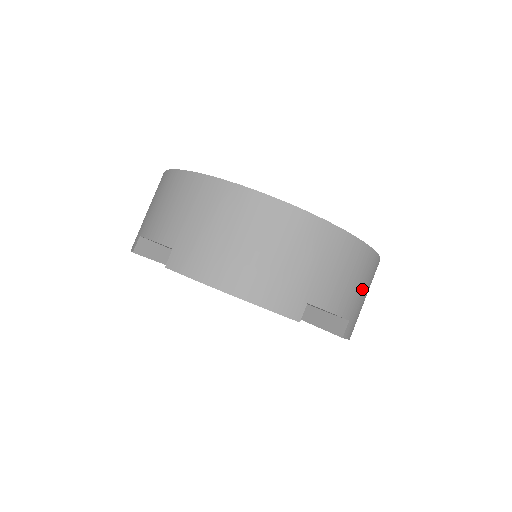
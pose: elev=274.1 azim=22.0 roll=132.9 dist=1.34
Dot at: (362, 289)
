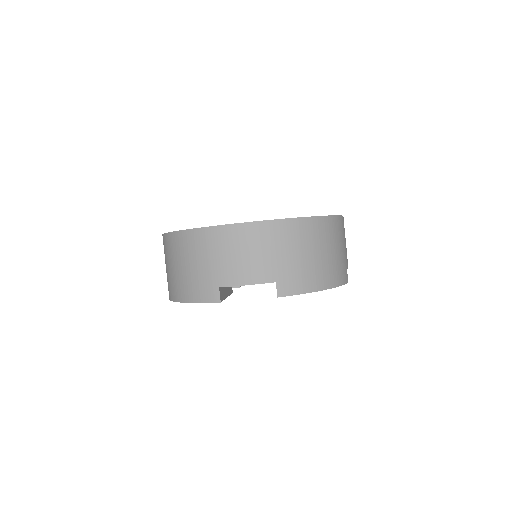
Dot at: occluded
